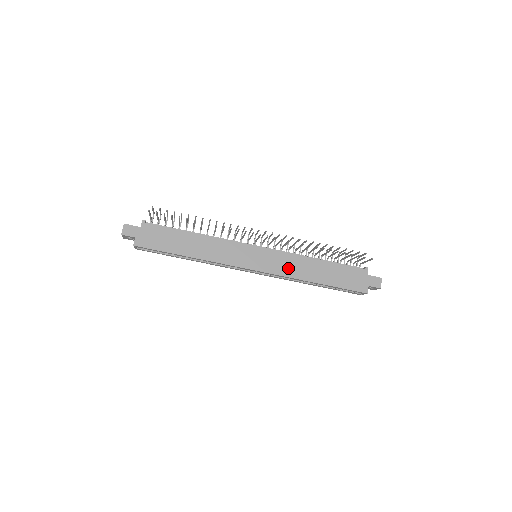
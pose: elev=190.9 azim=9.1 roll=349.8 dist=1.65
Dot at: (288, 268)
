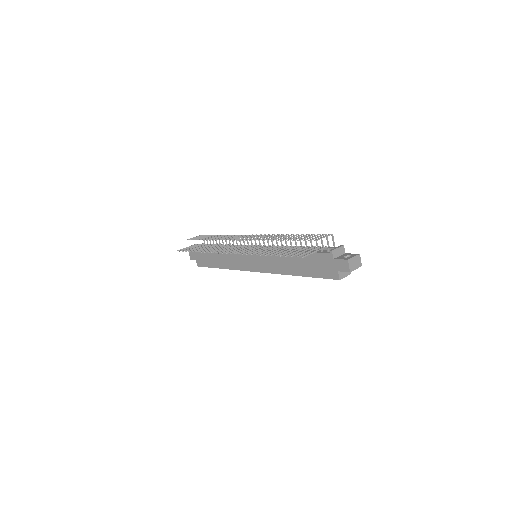
Dot at: (273, 265)
